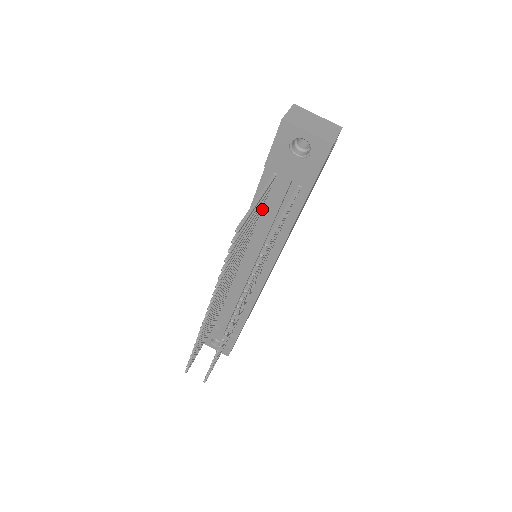
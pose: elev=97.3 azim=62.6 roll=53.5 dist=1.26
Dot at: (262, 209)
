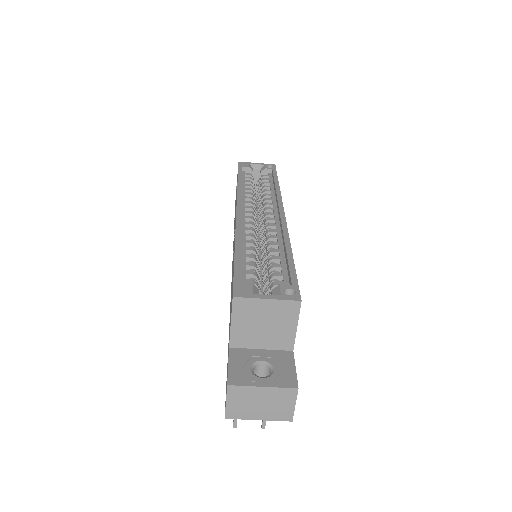
Dot at: occluded
